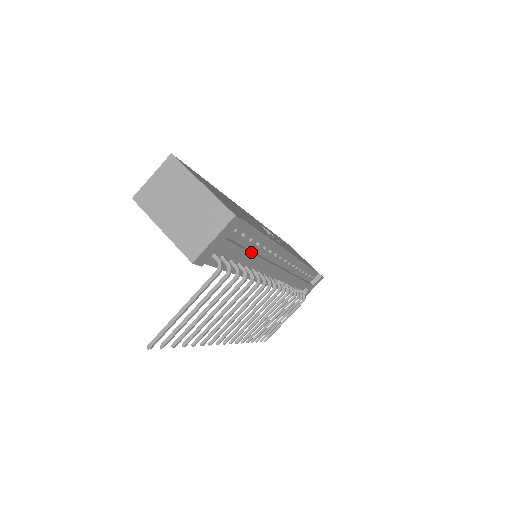
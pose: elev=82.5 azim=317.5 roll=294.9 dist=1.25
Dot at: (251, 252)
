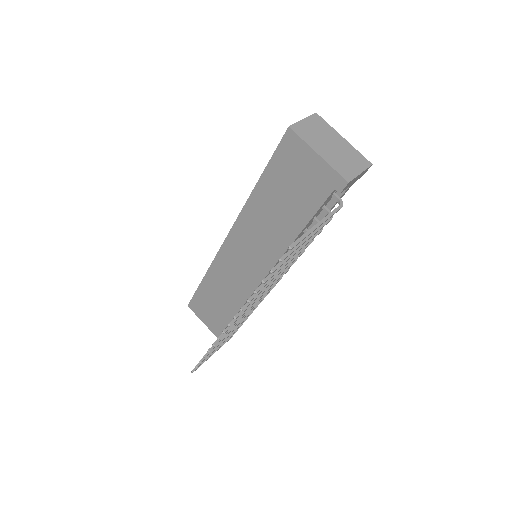
Dot at: occluded
